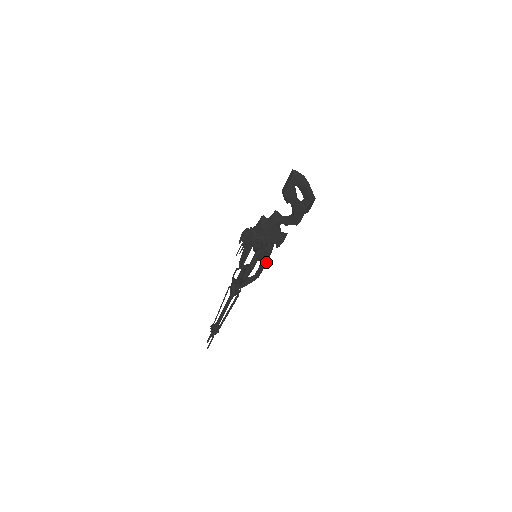
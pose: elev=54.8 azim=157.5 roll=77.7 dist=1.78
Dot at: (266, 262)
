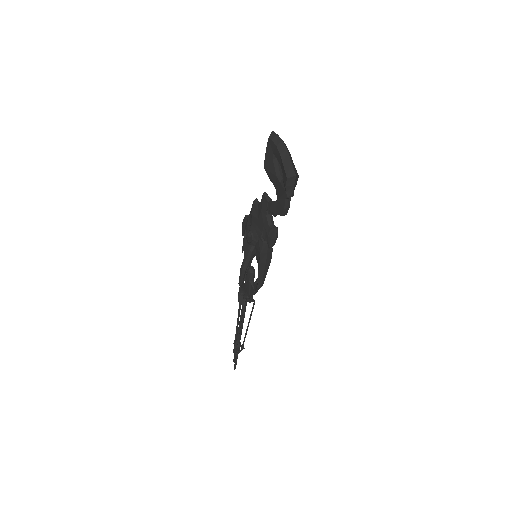
Dot at: (260, 265)
